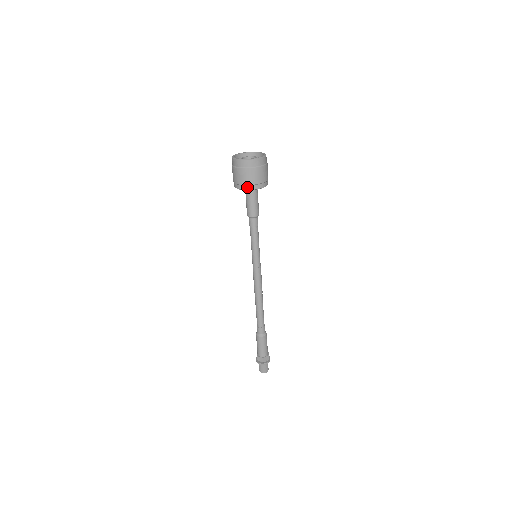
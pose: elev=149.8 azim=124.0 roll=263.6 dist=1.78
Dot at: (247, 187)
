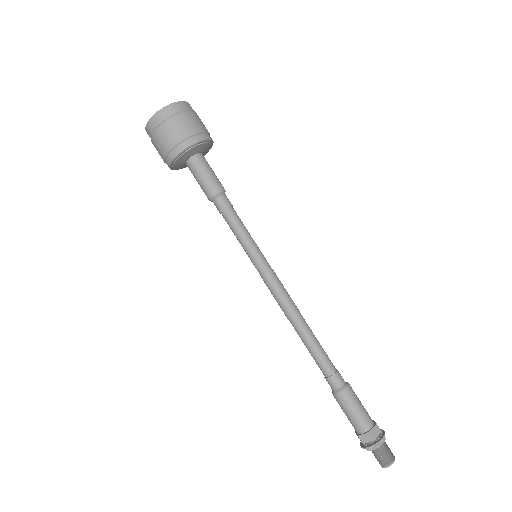
Dot at: (202, 136)
